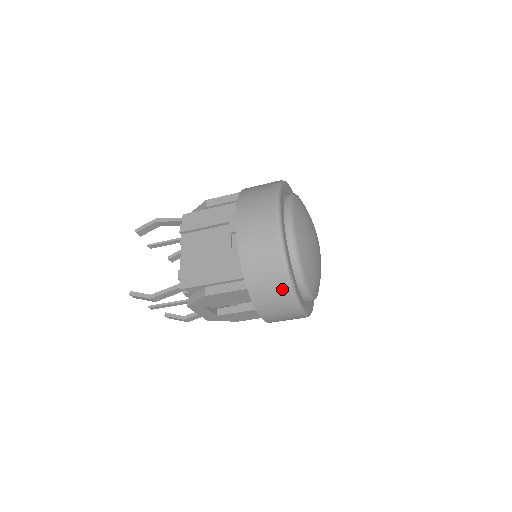
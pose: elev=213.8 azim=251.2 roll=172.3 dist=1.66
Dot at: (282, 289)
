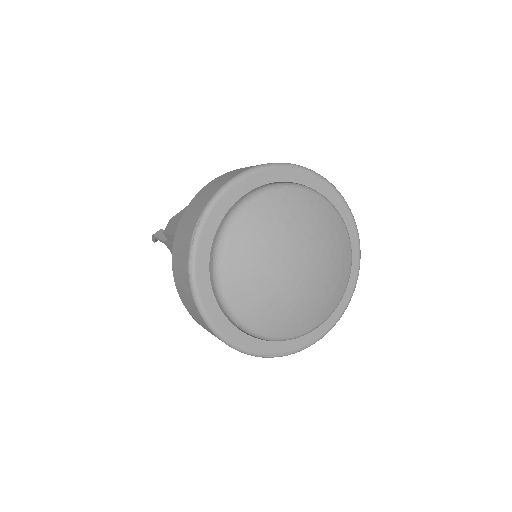
Dot at: occluded
